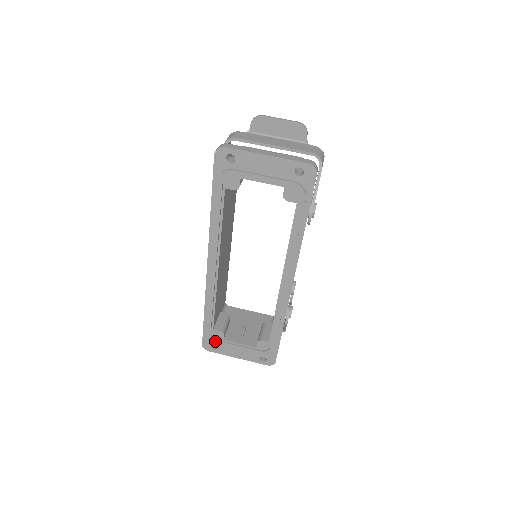
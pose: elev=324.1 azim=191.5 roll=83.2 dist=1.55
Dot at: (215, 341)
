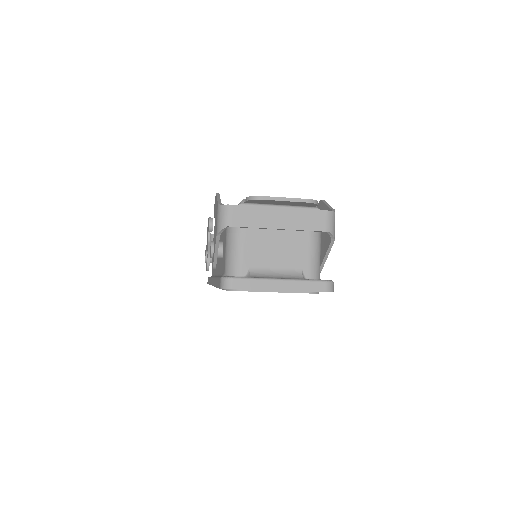
Dot at: occluded
